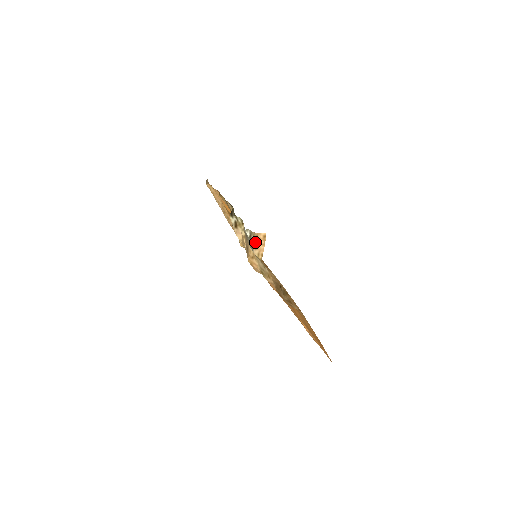
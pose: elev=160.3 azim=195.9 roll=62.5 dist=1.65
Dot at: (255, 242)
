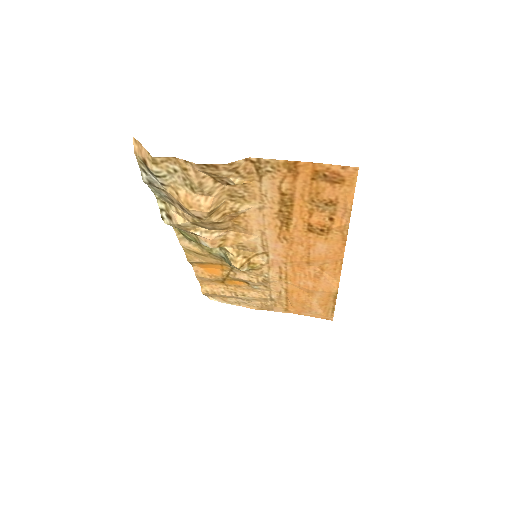
Dot at: (142, 161)
